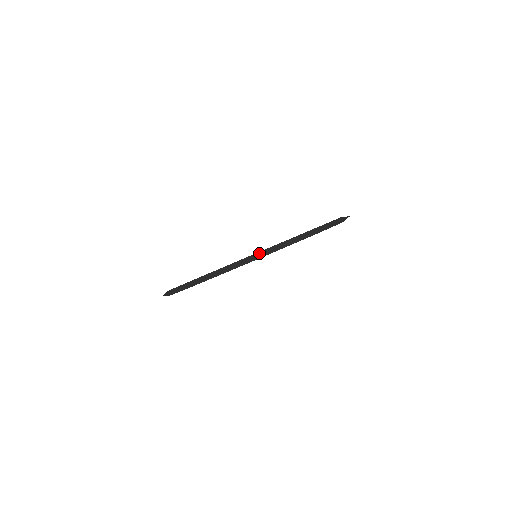
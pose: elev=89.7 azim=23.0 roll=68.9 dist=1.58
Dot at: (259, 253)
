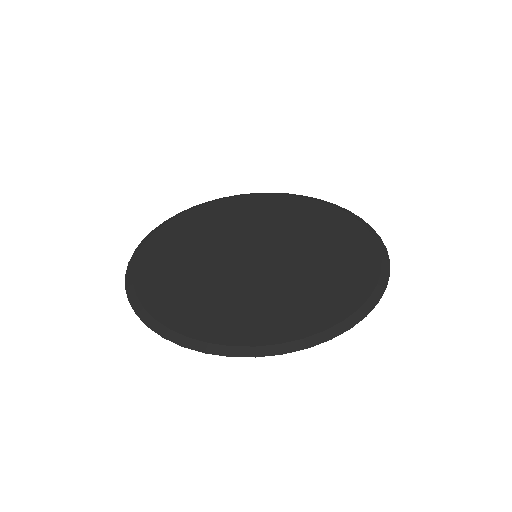
Dot at: (149, 321)
